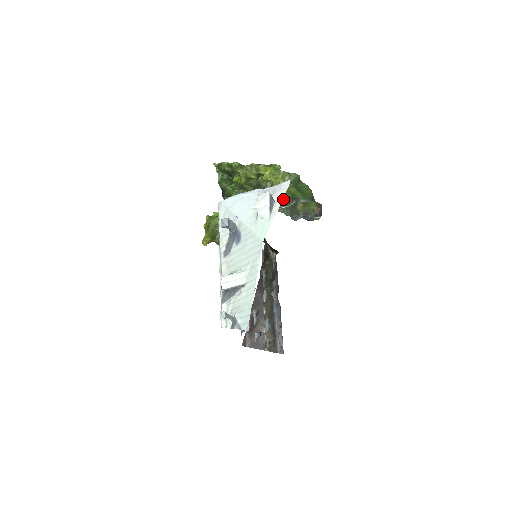
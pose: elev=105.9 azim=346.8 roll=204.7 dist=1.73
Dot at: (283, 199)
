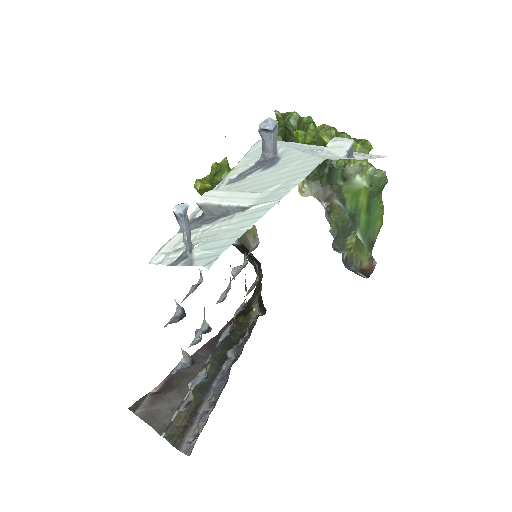
Dot at: (341, 206)
